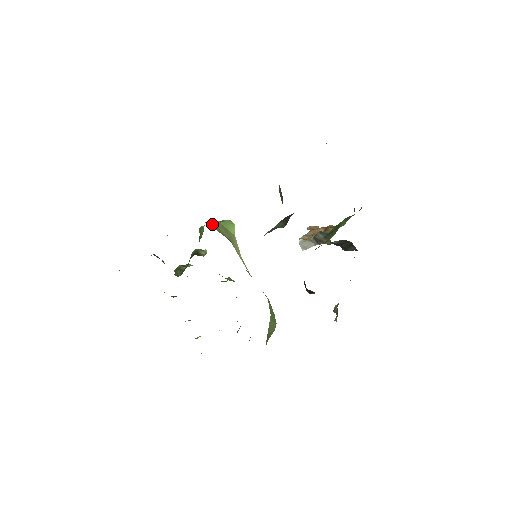
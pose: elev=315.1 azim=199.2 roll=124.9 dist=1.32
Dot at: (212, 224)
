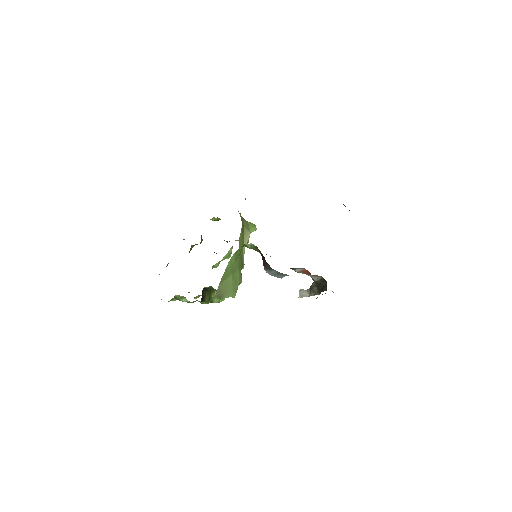
Dot at: occluded
